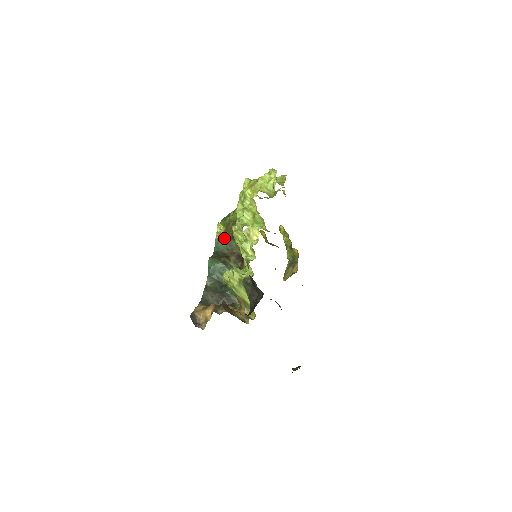
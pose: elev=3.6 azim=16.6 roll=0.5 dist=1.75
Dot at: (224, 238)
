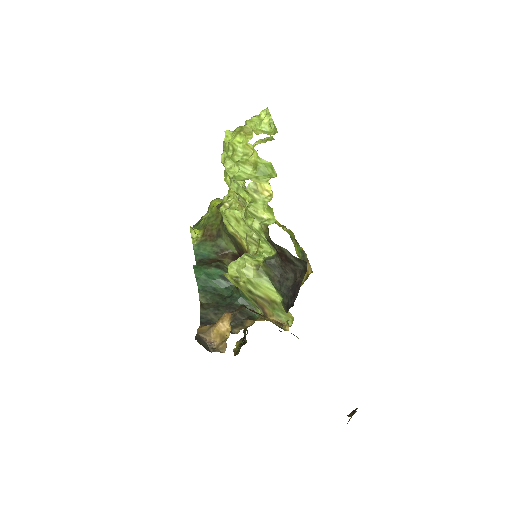
Dot at: (205, 241)
